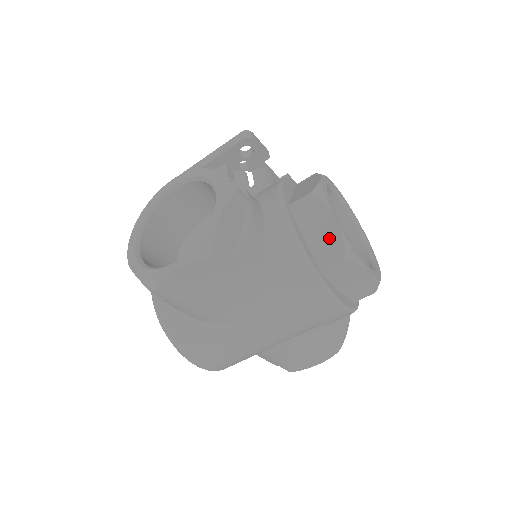
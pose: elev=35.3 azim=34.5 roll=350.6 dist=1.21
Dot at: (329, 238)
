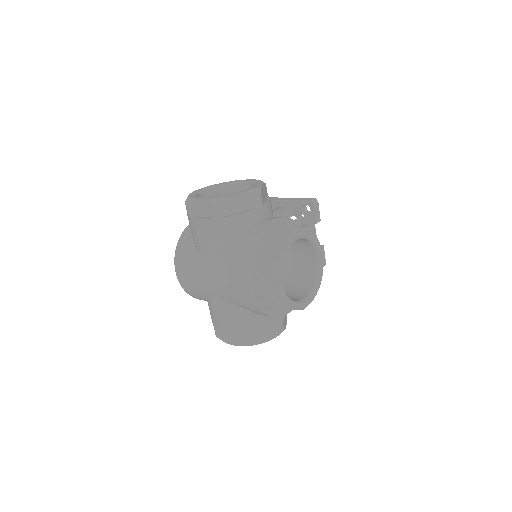
Dot at: (275, 250)
